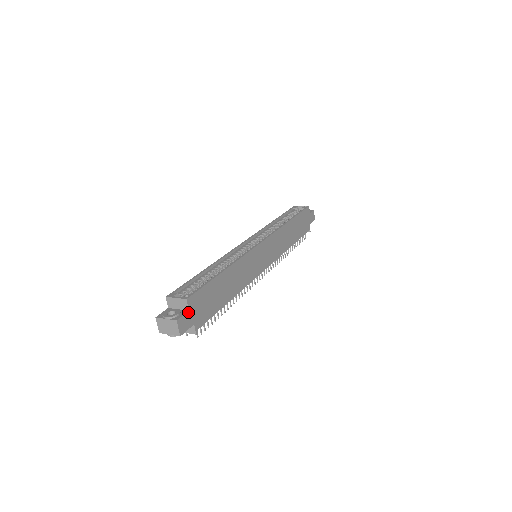
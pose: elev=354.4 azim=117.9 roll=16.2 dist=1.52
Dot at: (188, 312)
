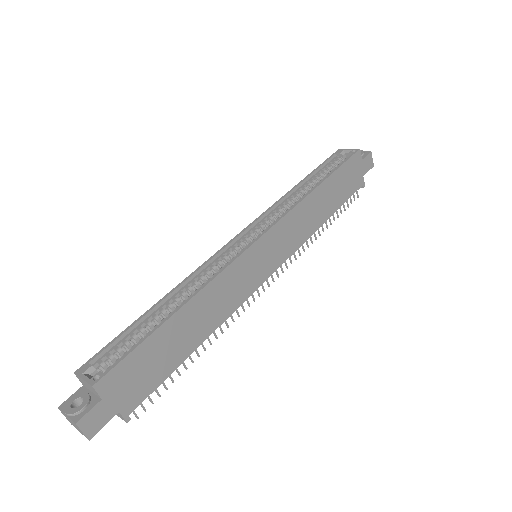
Dot at: (101, 401)
